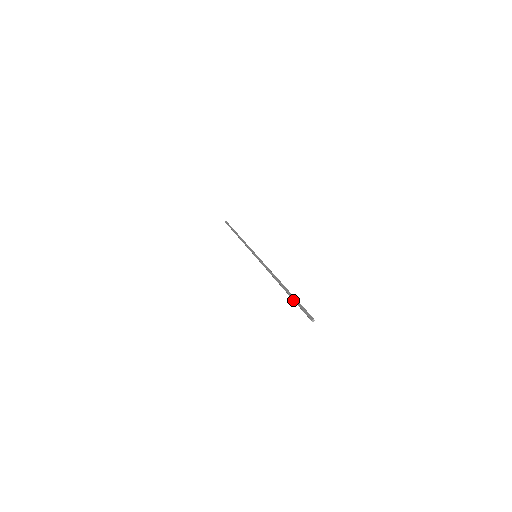
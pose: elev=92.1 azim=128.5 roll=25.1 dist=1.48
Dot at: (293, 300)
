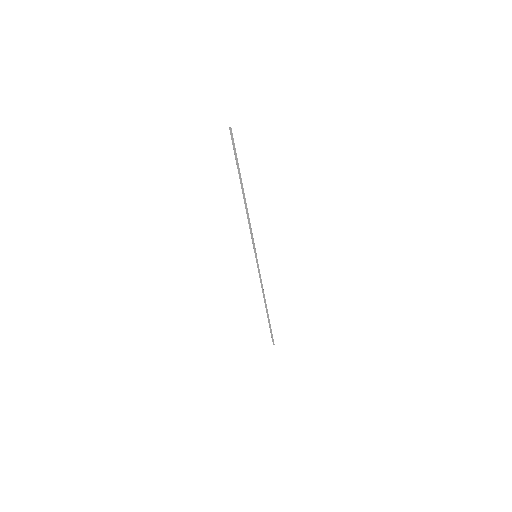
Dot at: occluded
